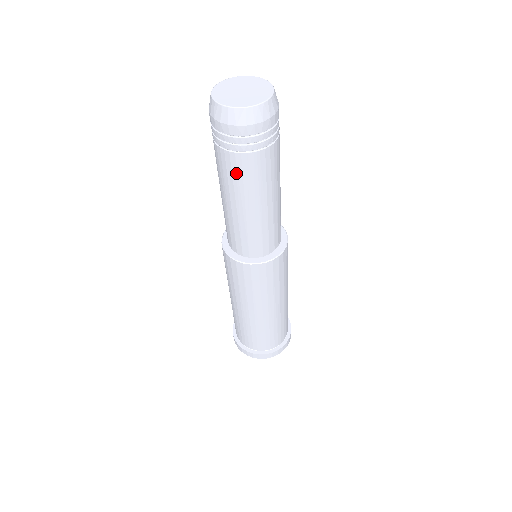
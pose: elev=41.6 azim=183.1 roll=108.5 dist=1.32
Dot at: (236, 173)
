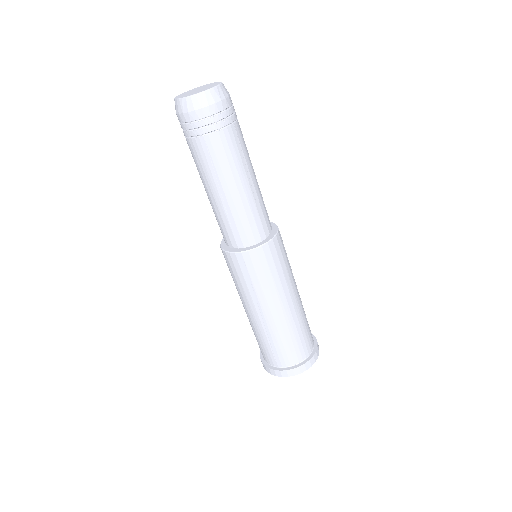
Dot at: (233, 148)
